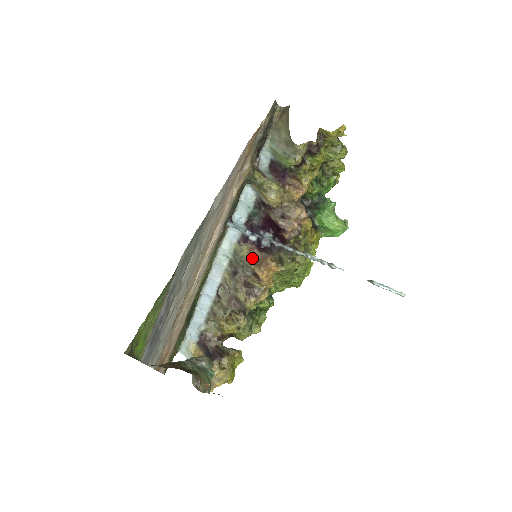
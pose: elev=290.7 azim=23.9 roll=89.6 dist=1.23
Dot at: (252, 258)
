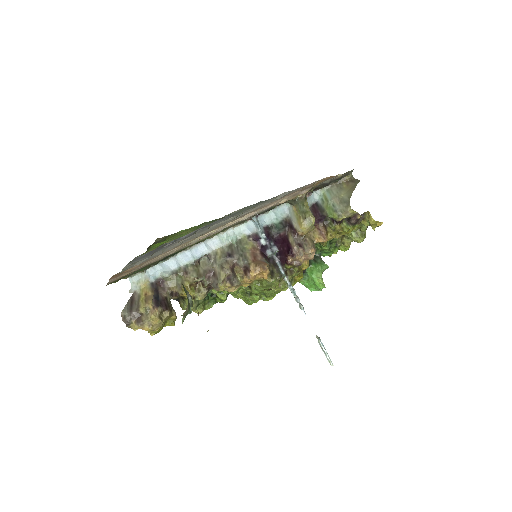
Dot at: (253, 255)
